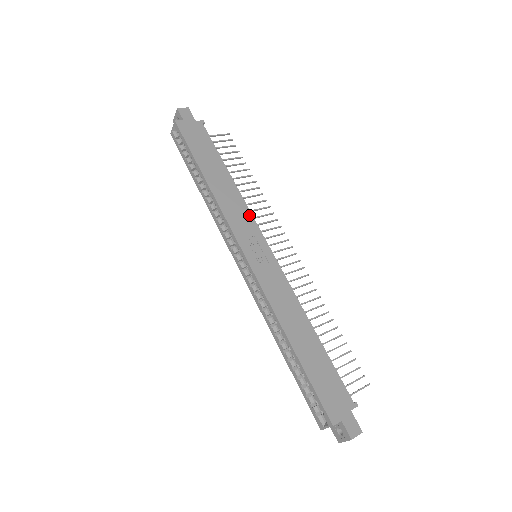
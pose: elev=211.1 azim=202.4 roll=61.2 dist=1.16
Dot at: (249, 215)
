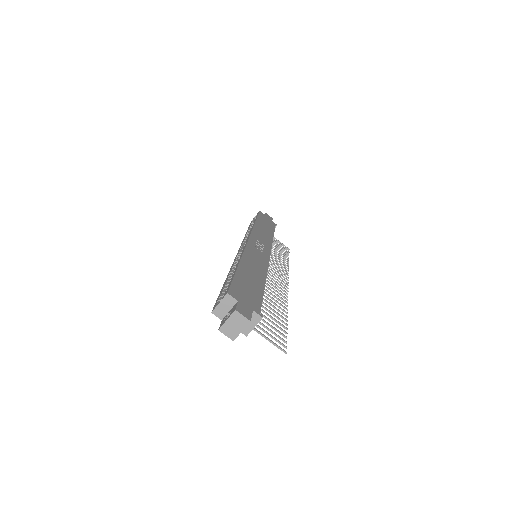
Dot at: (270, 244)
